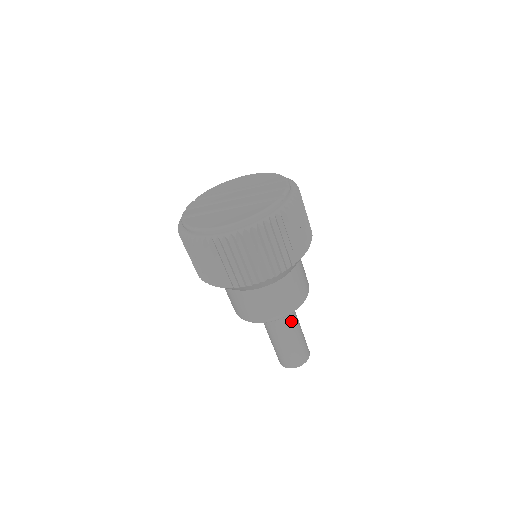
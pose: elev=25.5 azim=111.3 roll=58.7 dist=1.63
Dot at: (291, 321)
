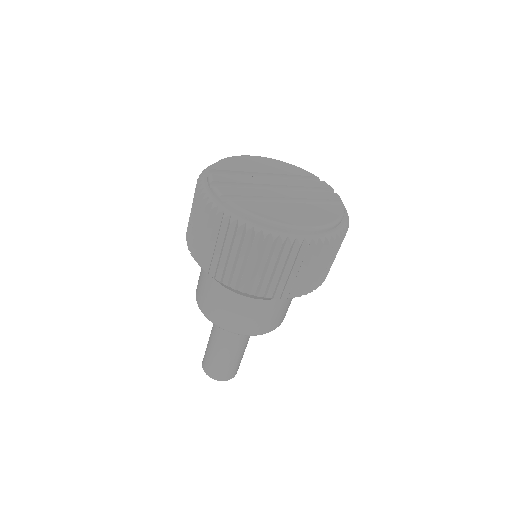
Dot at: occluded
